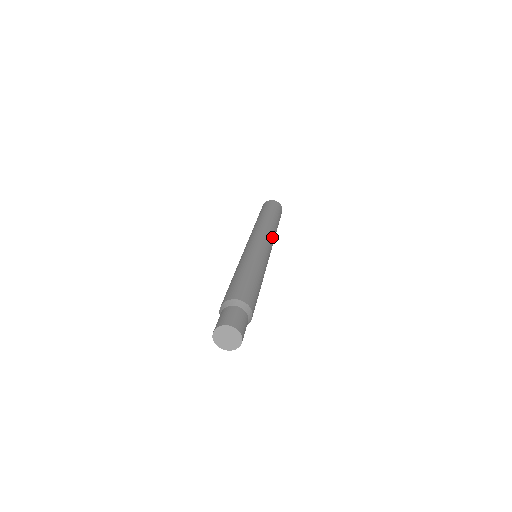
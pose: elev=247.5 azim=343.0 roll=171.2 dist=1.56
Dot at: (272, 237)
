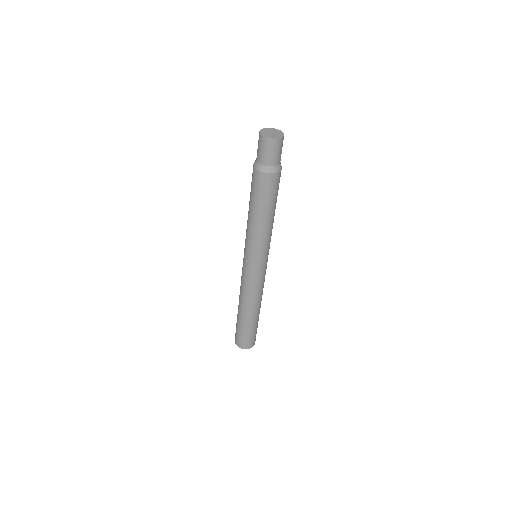
Dot at: occluded
